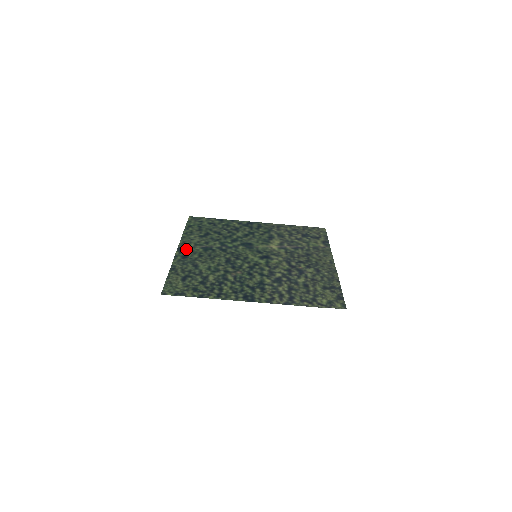
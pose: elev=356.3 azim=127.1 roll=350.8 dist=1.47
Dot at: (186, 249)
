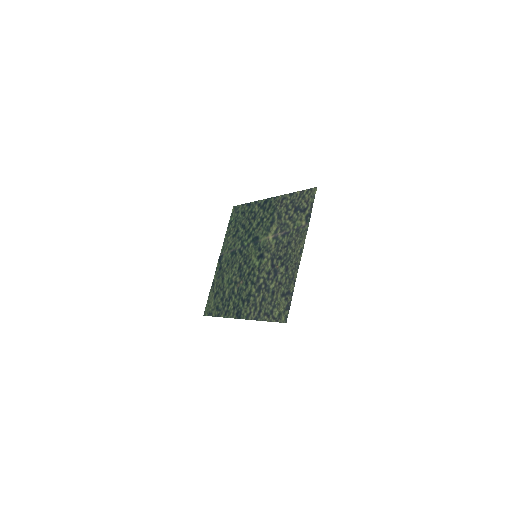
Dot at: (223, 257)
